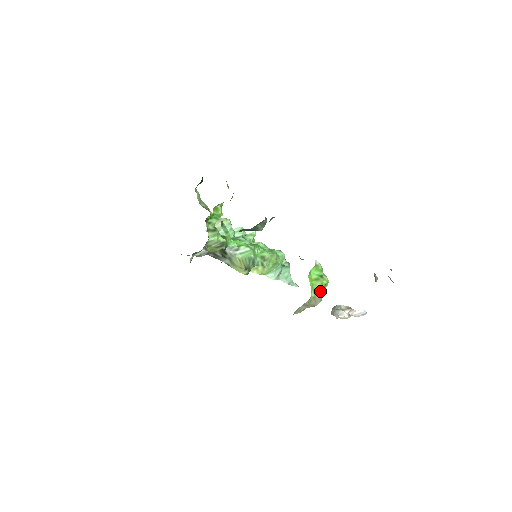
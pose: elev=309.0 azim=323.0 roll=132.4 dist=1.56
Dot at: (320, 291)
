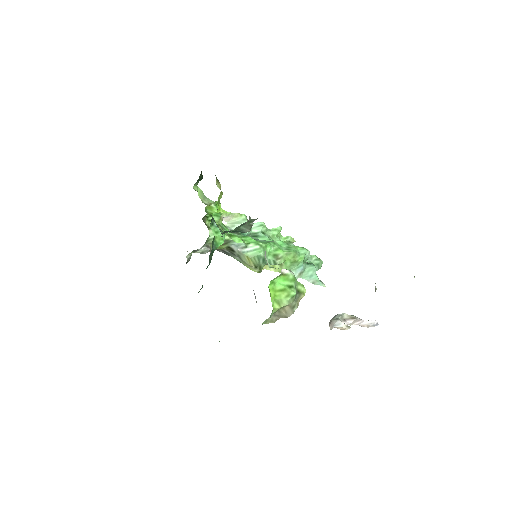
Dot at: (286, 303)
